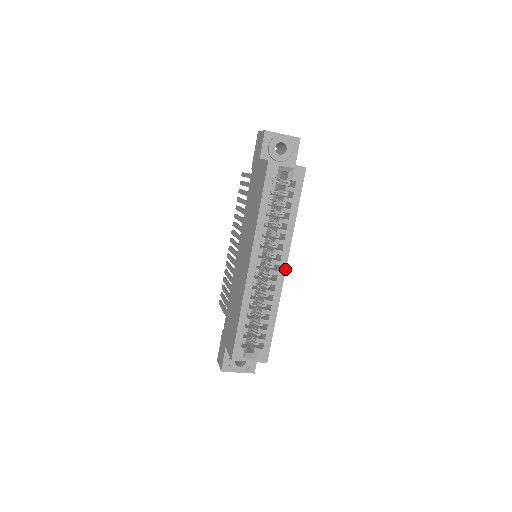
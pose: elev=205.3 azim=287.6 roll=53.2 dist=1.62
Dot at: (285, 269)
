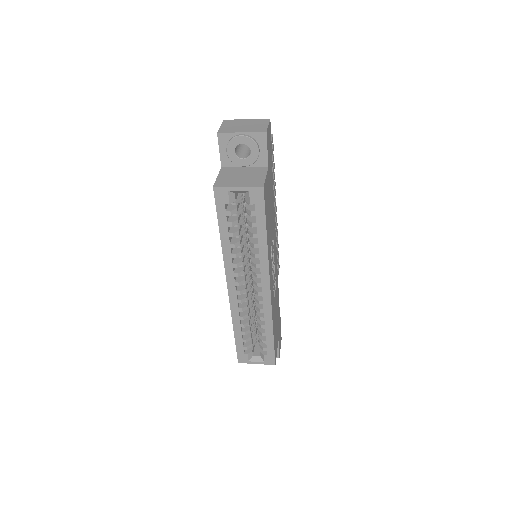
Dot at: (269, 290)
